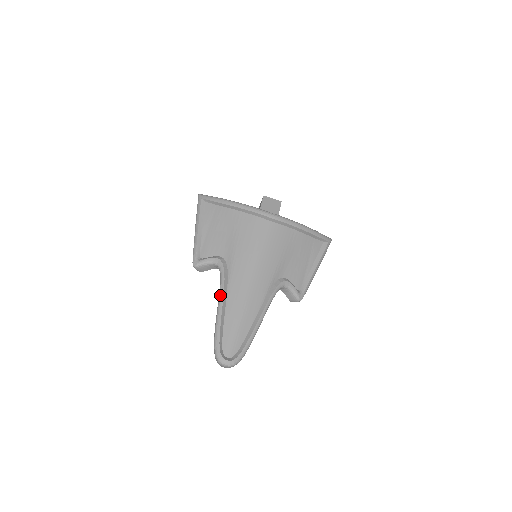
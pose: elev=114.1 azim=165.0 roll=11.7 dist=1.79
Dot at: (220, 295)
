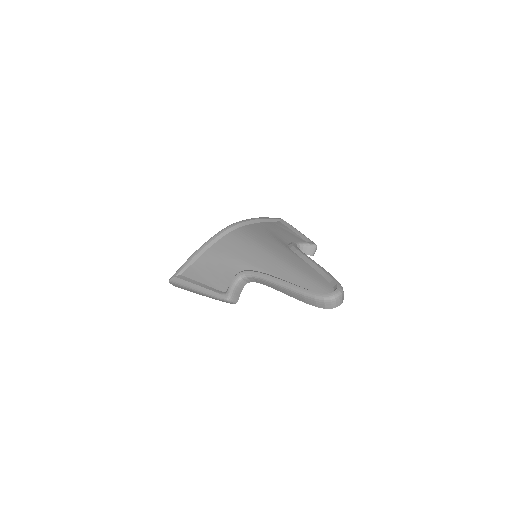
Dot at: (270, 280)
